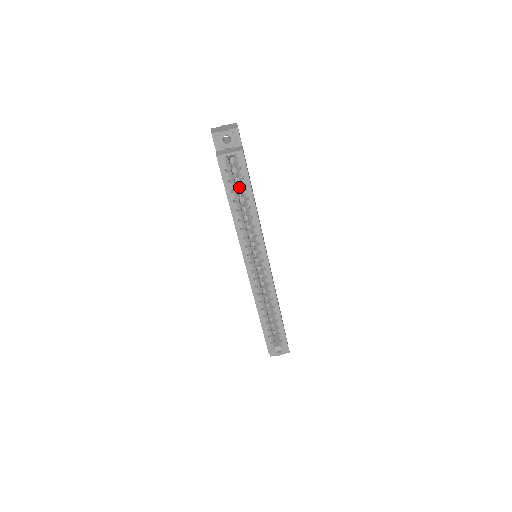
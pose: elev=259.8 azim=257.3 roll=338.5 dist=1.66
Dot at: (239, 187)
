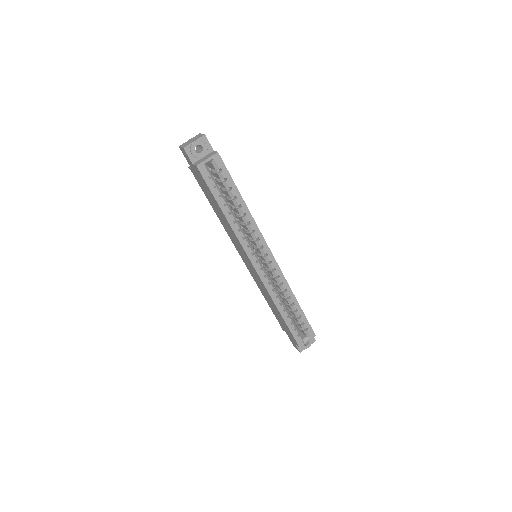
Dot at: occluded
